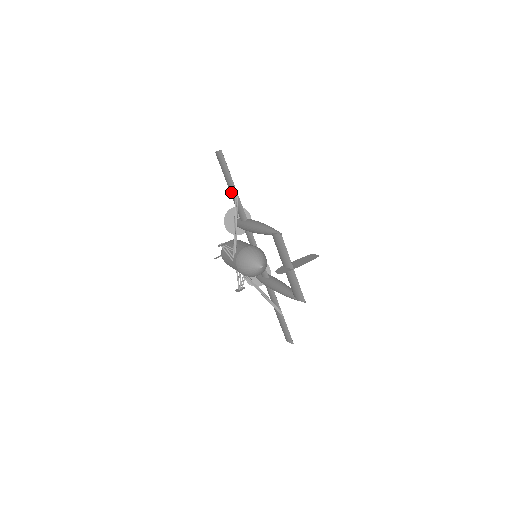
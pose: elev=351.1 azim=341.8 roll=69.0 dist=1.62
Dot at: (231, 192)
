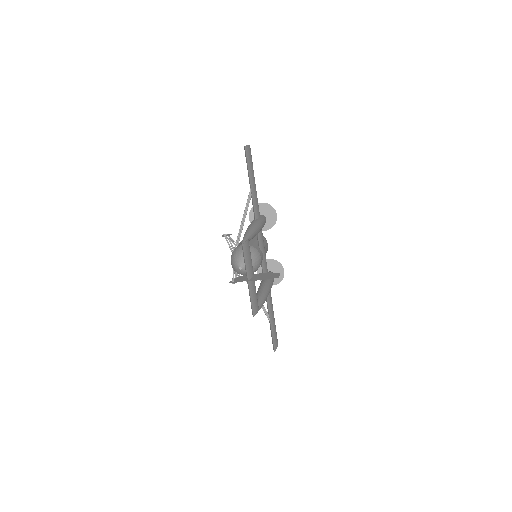
Dot at: occluded
